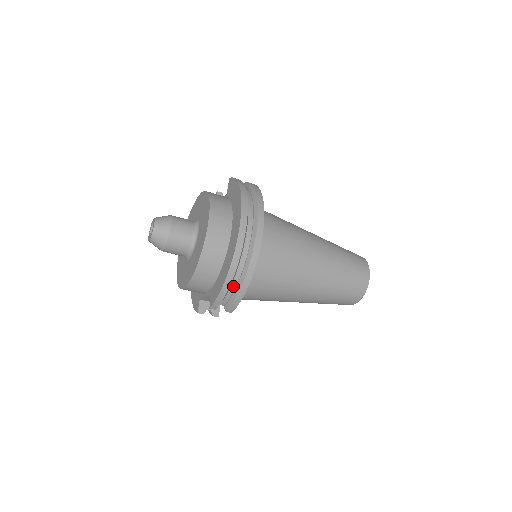
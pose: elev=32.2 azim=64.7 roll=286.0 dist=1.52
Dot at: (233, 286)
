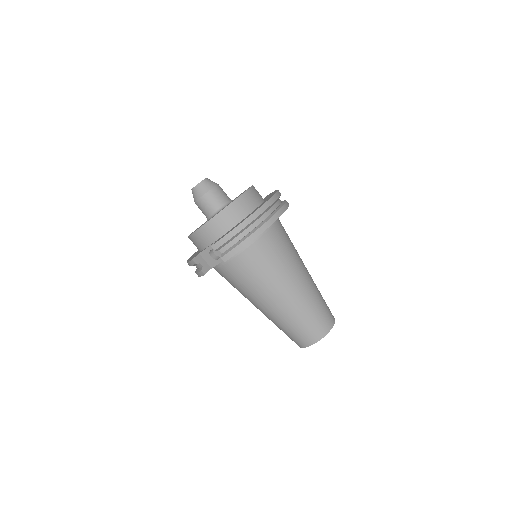
Dot at: (241, 236)
